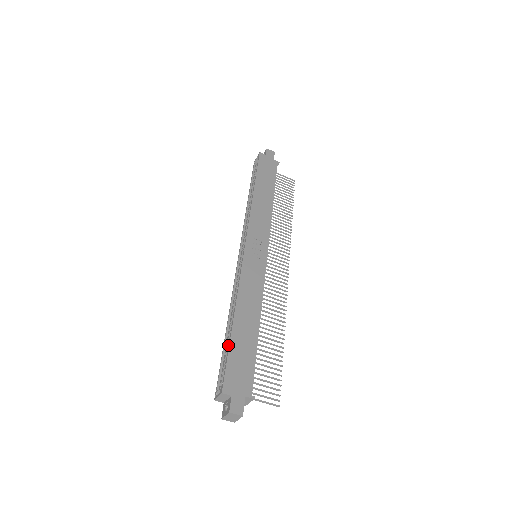
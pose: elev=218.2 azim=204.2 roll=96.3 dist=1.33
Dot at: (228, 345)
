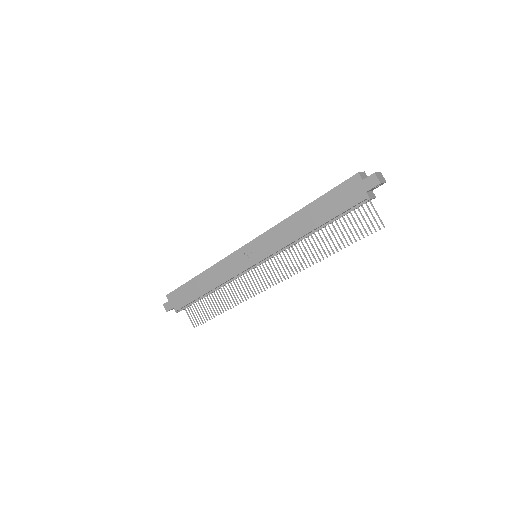
Dot at: occluded
